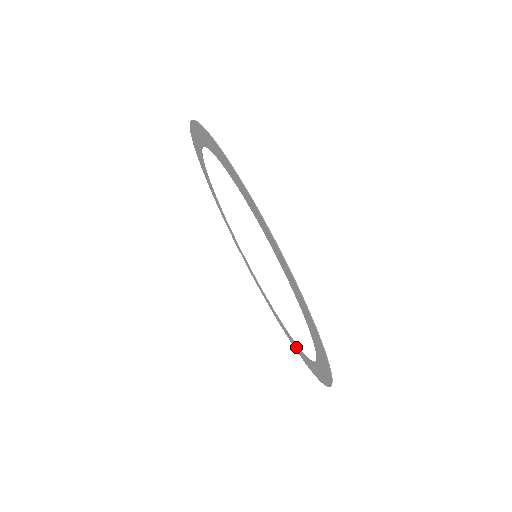
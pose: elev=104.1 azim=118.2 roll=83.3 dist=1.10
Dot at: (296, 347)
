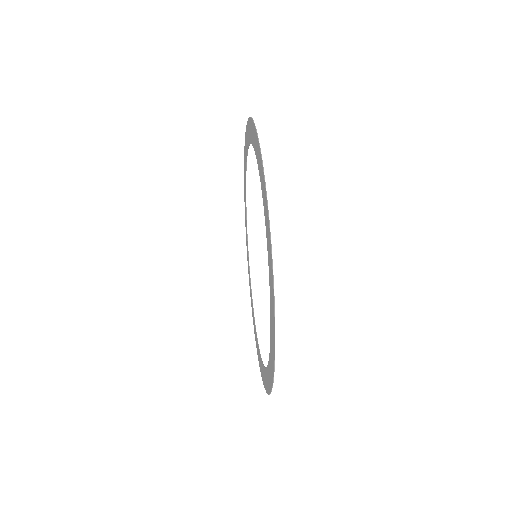
Dot at: (271, 354)
